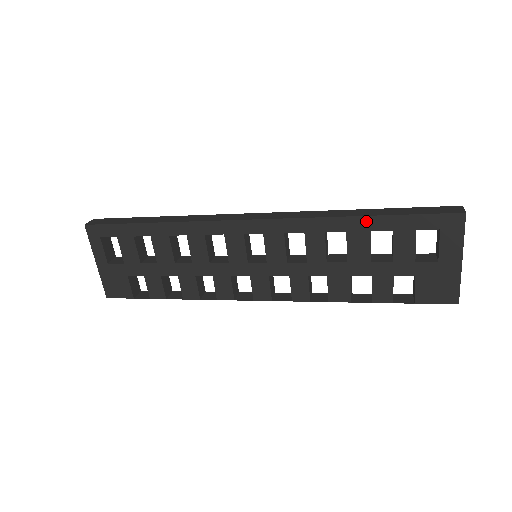
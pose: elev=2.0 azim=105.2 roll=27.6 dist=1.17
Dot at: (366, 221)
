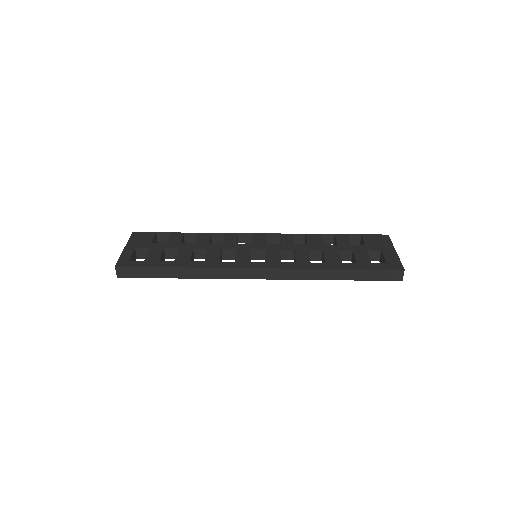
Dot at: (339, 278)
